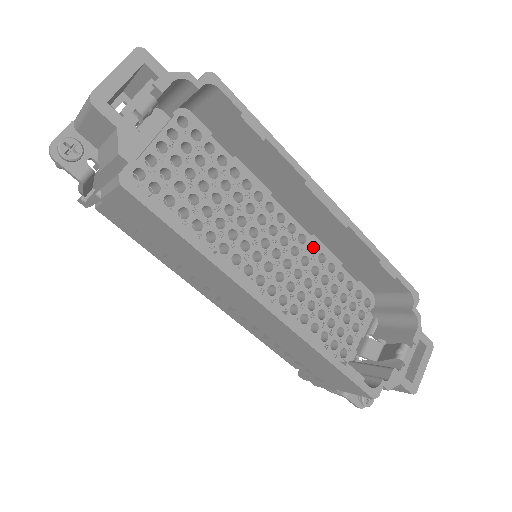
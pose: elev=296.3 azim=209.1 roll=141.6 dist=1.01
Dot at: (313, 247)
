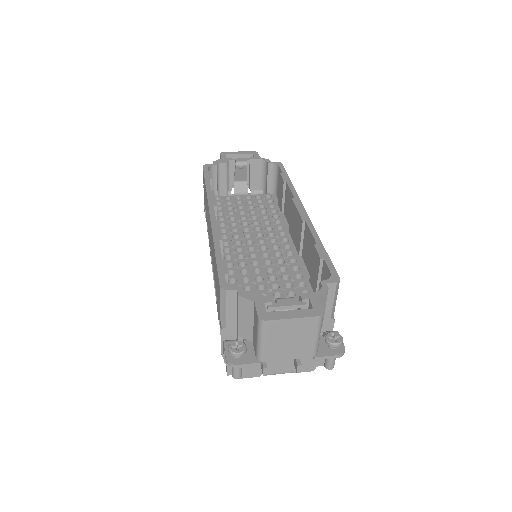
Dot at: (297, 264)
